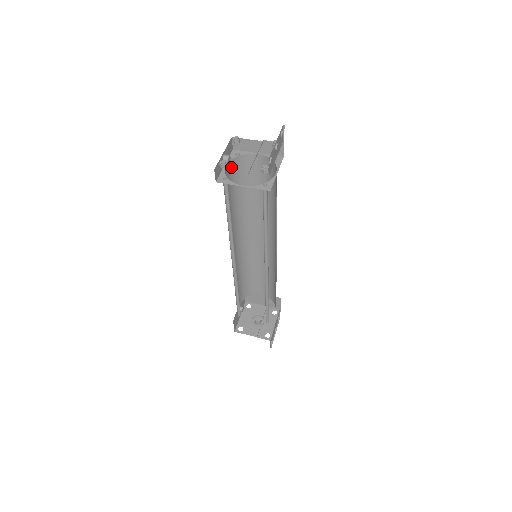
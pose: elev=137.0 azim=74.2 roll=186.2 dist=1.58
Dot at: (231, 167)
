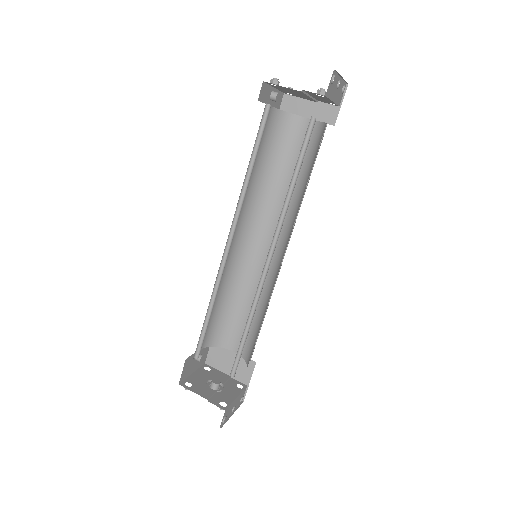
Dot at: (273, 118)
